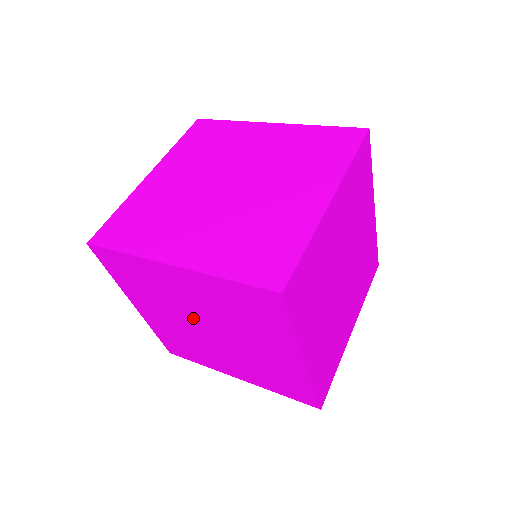
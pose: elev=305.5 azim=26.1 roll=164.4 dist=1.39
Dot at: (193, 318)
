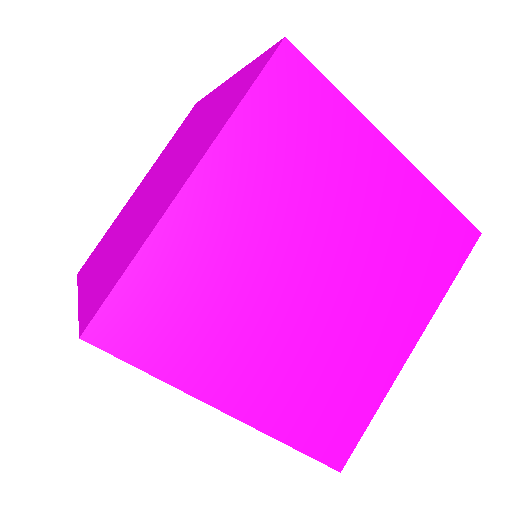
Dot at: occluded
